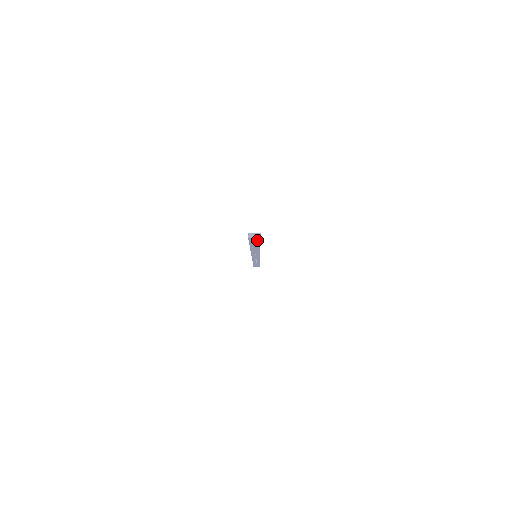
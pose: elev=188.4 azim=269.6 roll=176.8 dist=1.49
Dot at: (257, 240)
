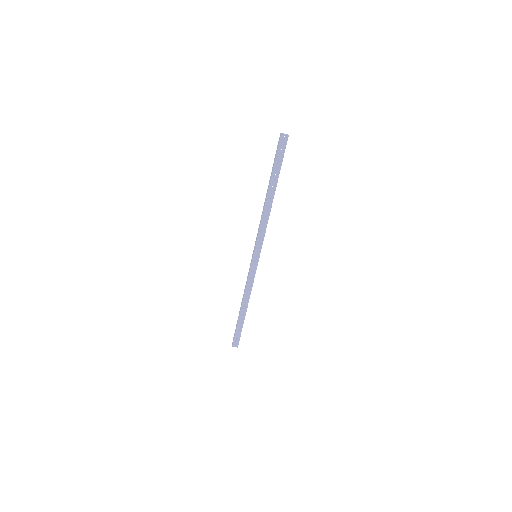
Dot at: (284, 146)
